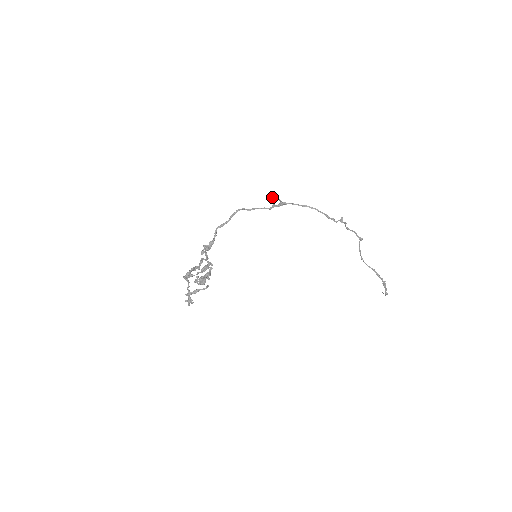
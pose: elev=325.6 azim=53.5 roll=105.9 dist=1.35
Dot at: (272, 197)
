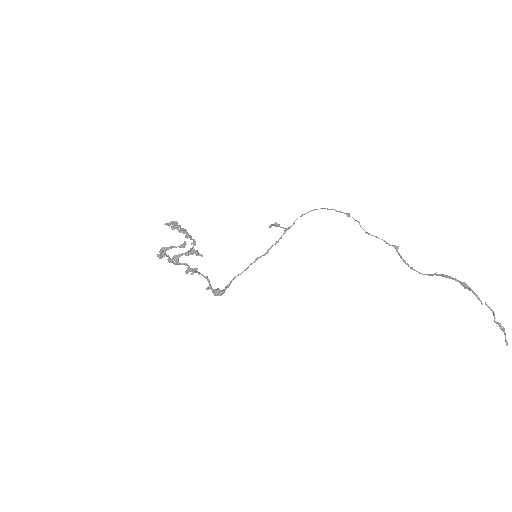
Dot at: (273, 224)
